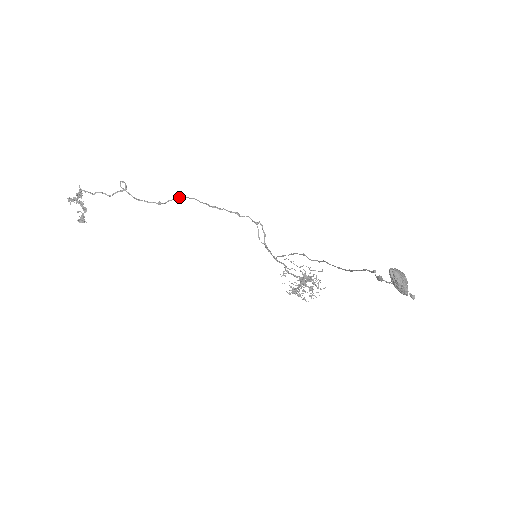
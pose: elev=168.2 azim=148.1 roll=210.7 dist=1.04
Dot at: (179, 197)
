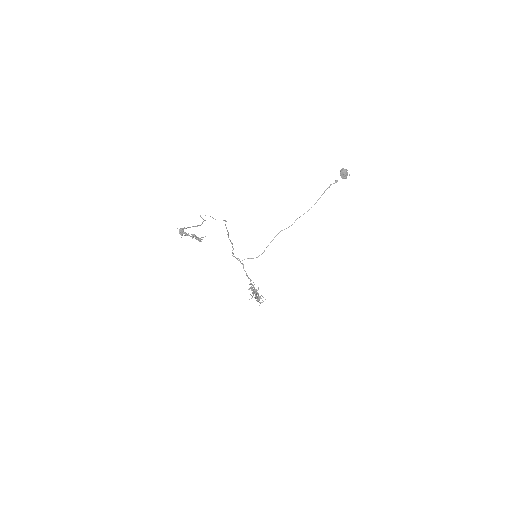
Dot at: occluded
